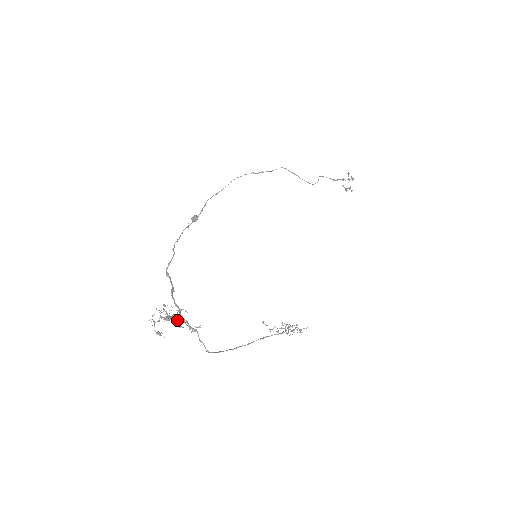
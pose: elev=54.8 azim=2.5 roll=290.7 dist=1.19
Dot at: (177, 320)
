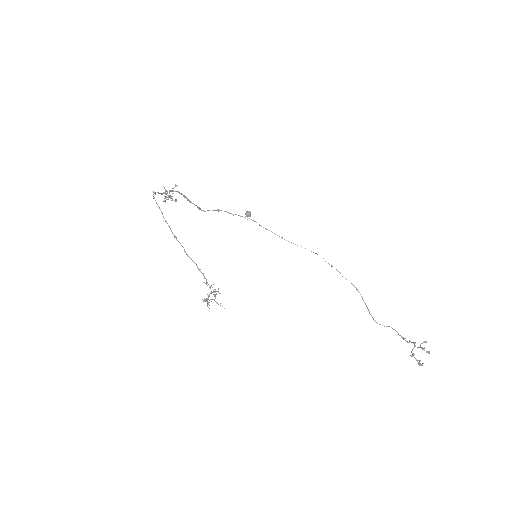
Dot at: occluded
